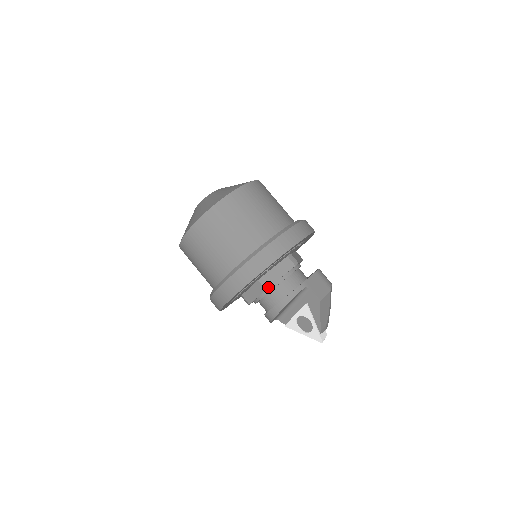
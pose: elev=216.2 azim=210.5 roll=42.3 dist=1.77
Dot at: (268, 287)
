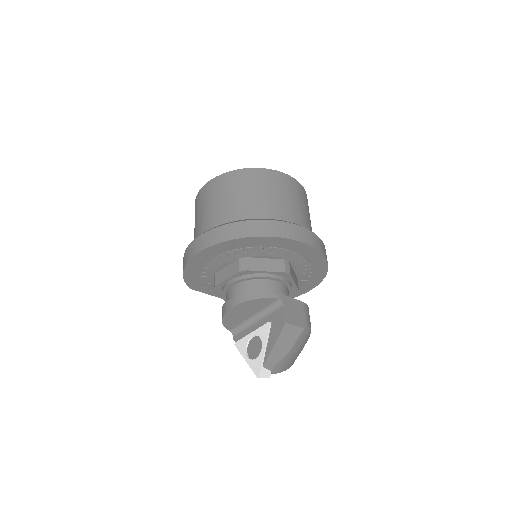
Dot at: (244, 270)
